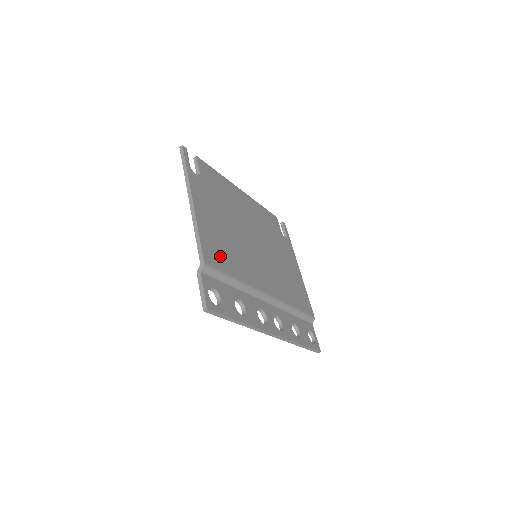
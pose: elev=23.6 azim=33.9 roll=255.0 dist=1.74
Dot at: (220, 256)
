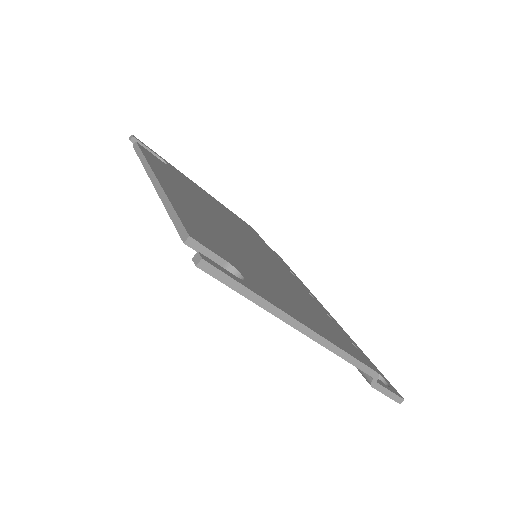
Dot at: (338, 334)
